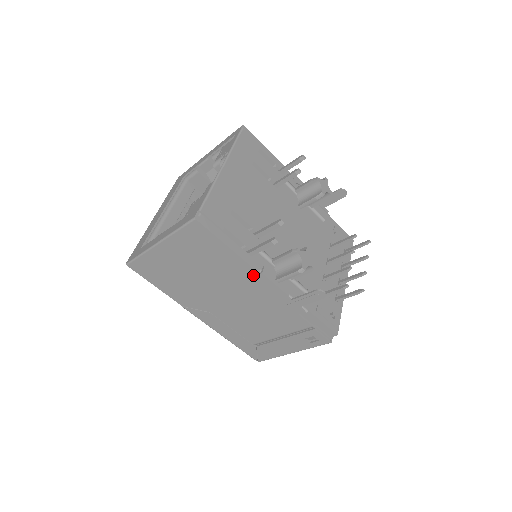
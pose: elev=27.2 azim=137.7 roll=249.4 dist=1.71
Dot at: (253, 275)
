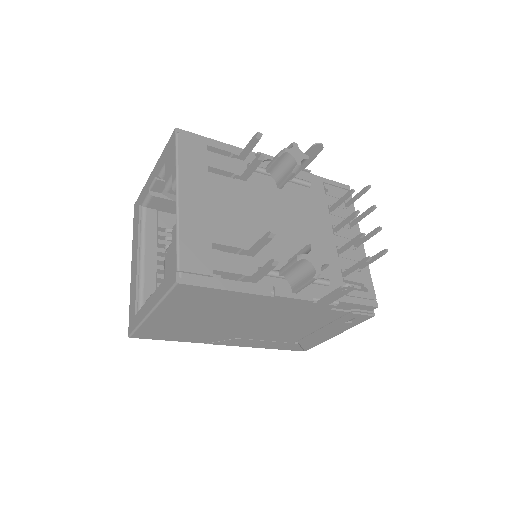
Dot at: (267, 300)
